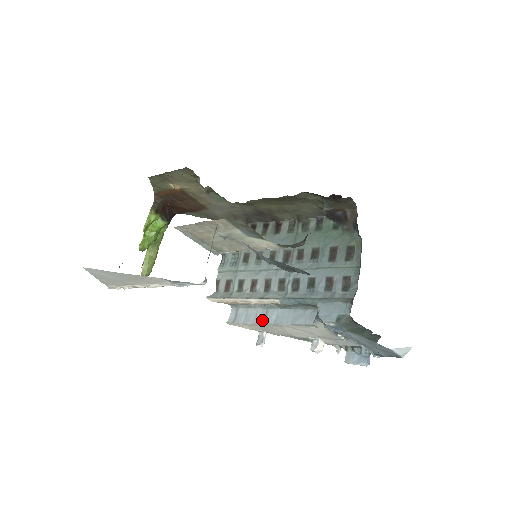
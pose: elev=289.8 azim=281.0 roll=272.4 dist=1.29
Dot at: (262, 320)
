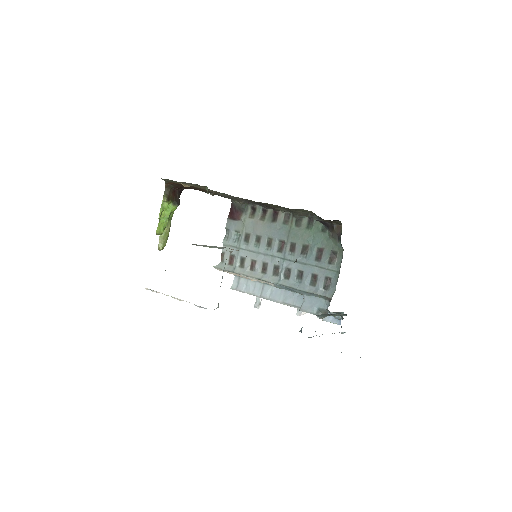
Dot at: (259, 293)
